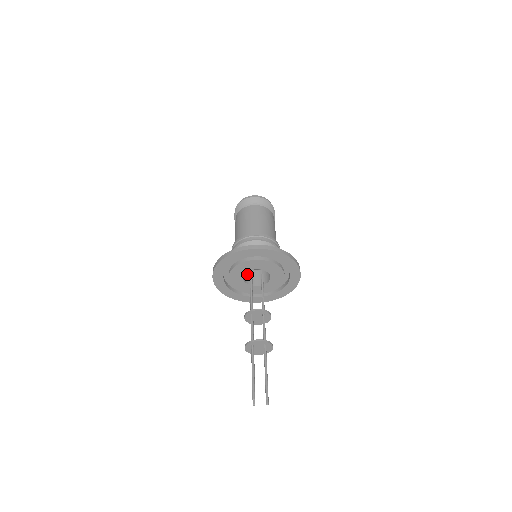
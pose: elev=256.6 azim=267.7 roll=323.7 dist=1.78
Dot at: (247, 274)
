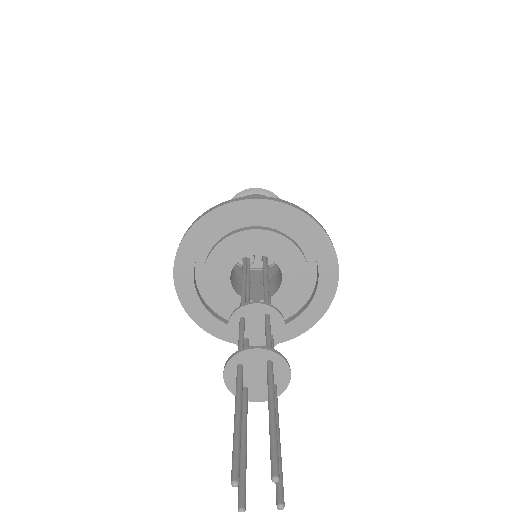
Dot at: occluded
